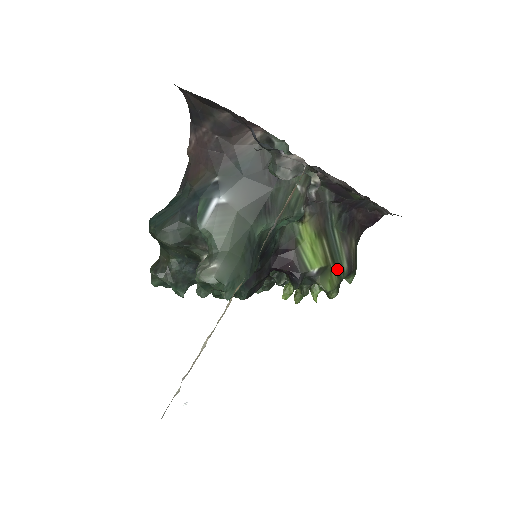
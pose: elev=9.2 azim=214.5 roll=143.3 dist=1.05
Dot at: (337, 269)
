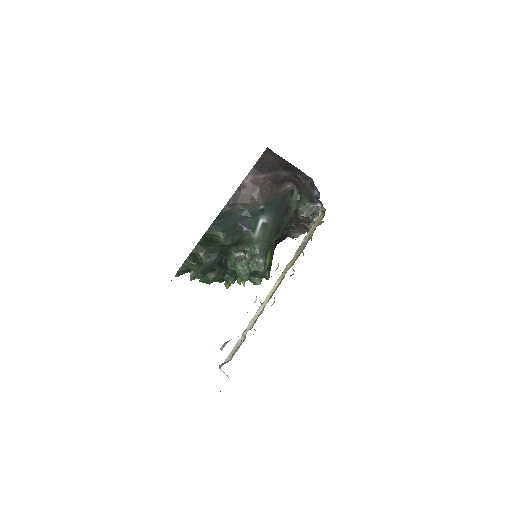
Dot at: (270, 267)
